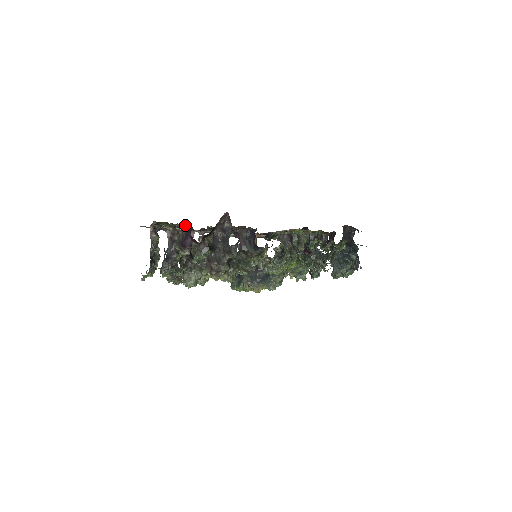
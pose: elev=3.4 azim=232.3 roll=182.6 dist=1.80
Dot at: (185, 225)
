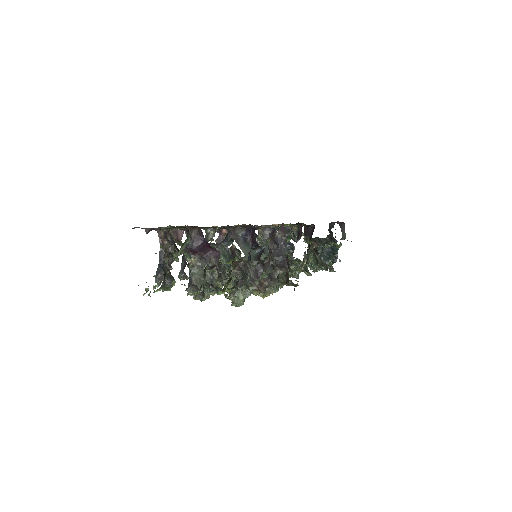
Dot at: (197, 227)
